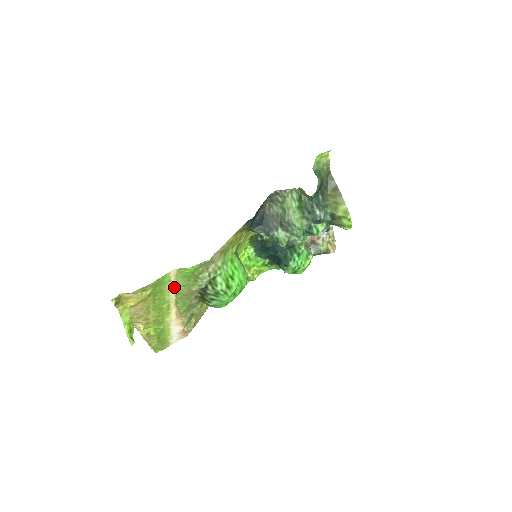
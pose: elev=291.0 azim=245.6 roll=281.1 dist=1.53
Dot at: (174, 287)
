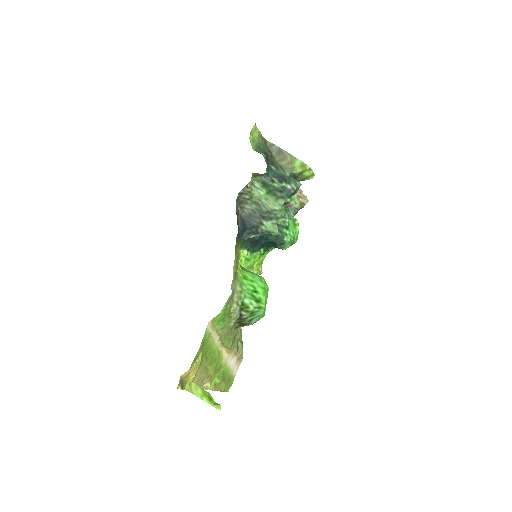
Dot at: (215, 335)
